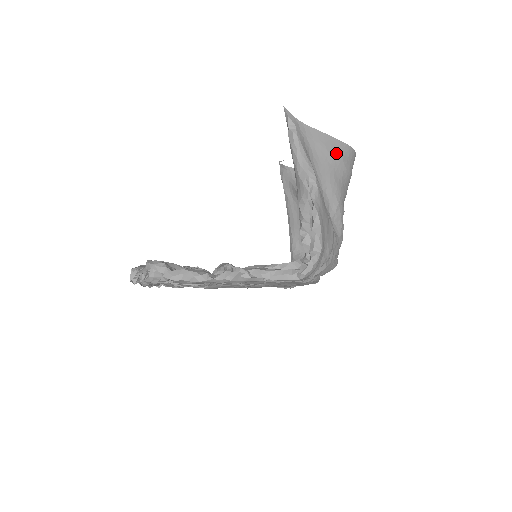
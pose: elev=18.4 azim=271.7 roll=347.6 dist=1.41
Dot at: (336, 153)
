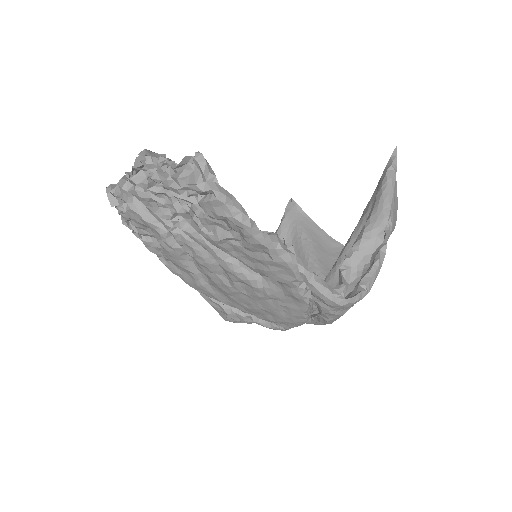
Dot at: occluded
